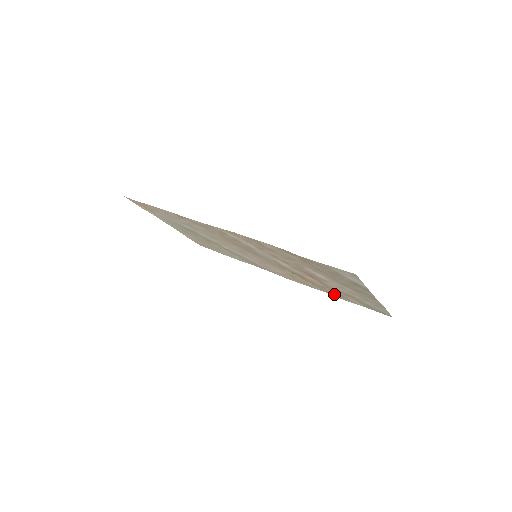
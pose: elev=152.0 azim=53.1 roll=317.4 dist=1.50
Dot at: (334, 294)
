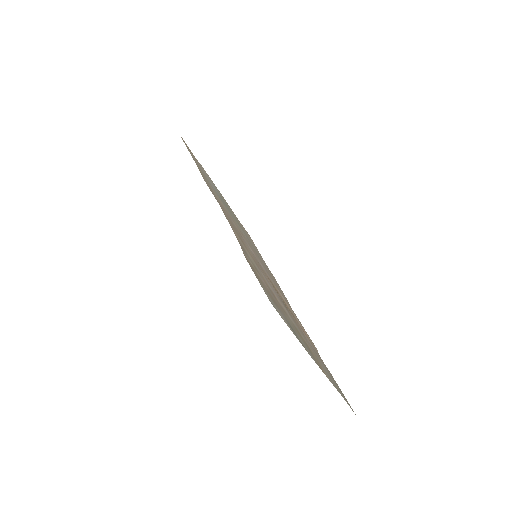
Dot at: occluded
